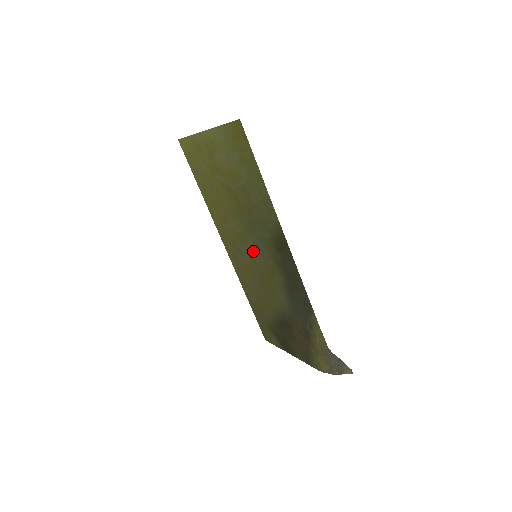
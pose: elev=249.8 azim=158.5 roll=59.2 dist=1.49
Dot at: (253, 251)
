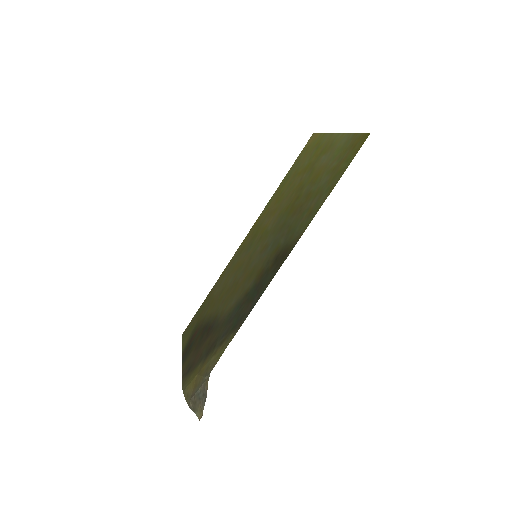
Dot at: (259, 250)
